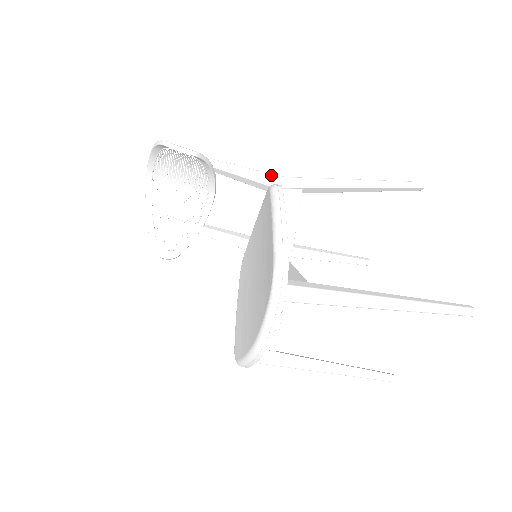
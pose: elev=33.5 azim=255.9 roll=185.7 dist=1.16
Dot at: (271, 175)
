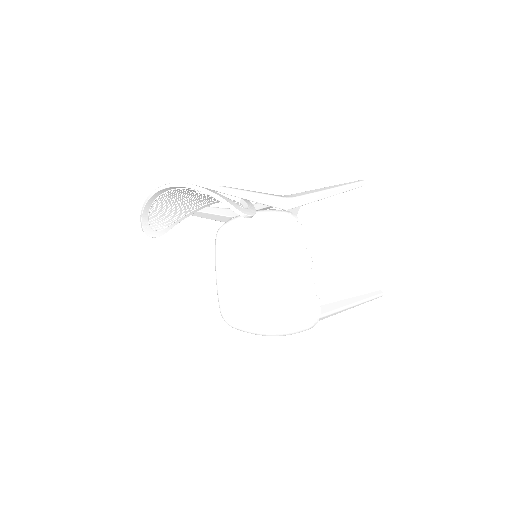
Dot at: (285, 199)
